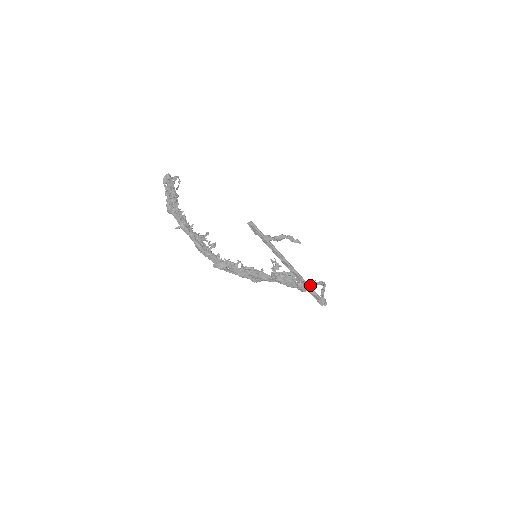
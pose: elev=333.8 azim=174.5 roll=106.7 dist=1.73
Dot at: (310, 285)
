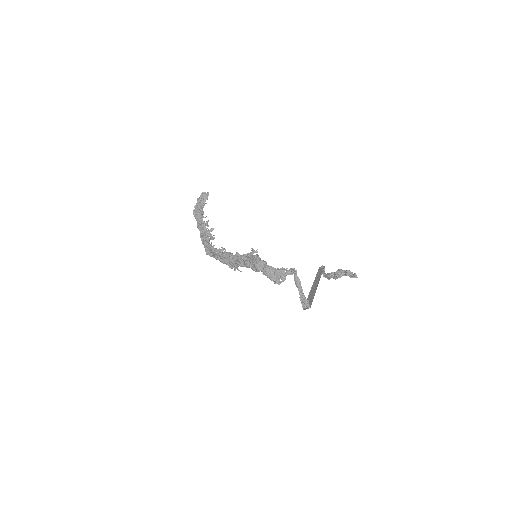
Dot at: (277, 271)
